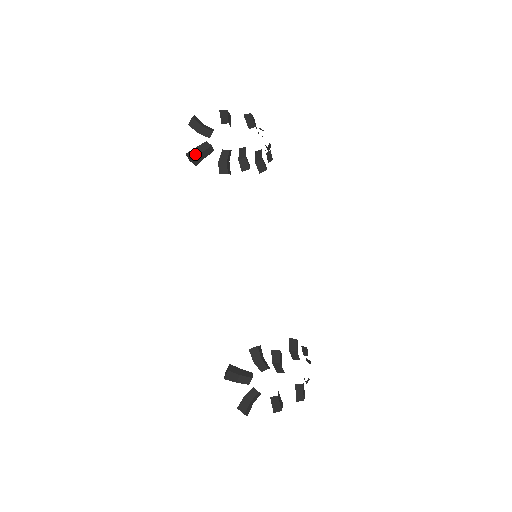
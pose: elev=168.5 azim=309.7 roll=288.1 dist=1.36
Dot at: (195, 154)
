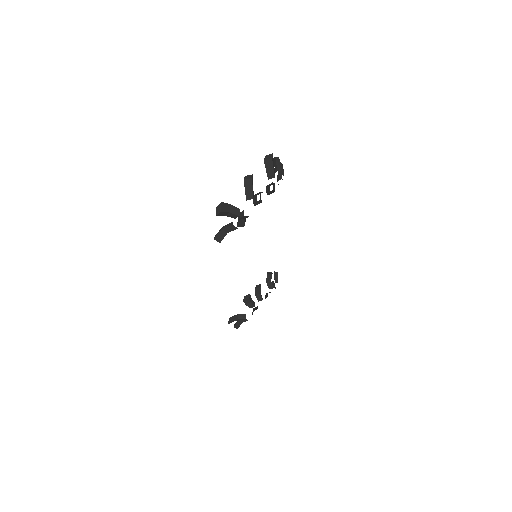
Dot at: (222, 237)
